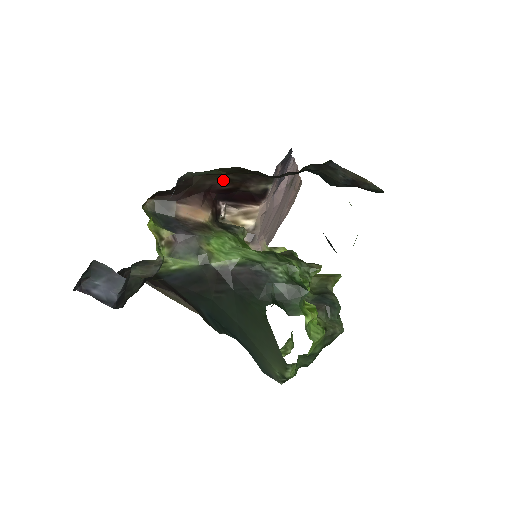
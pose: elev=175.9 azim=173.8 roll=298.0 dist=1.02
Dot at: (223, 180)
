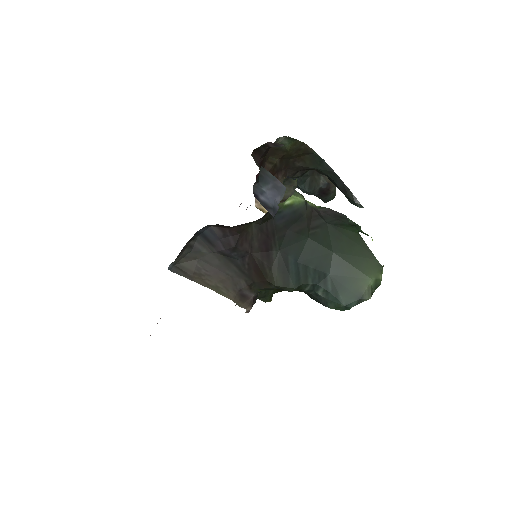
Dot at: (271, 164)
